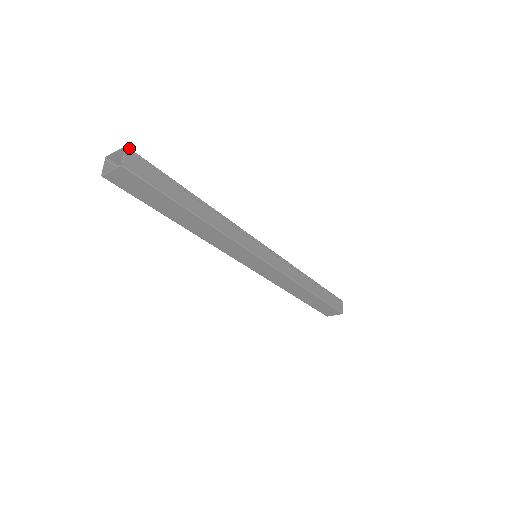
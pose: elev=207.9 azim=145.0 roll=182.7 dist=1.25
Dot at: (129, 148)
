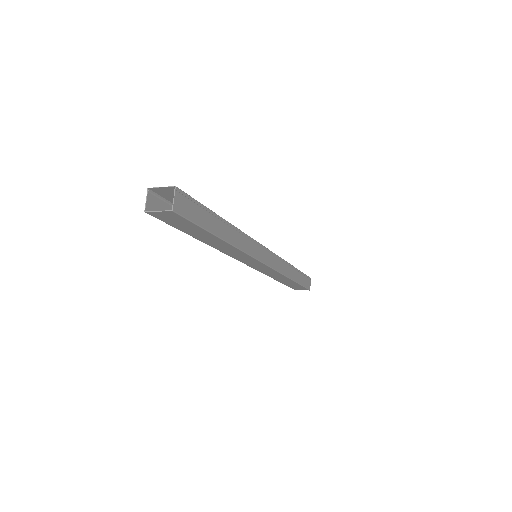
Dot at: (178, 188)
